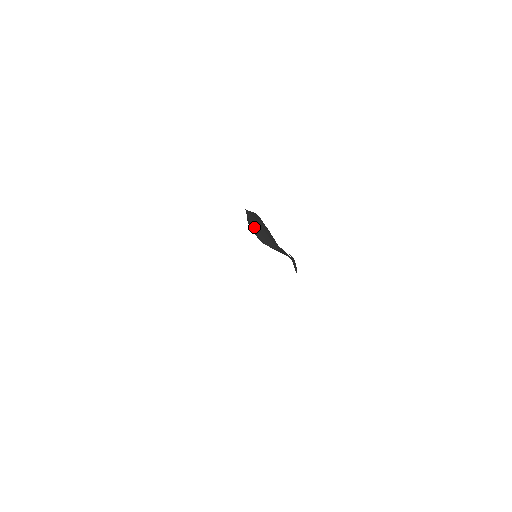
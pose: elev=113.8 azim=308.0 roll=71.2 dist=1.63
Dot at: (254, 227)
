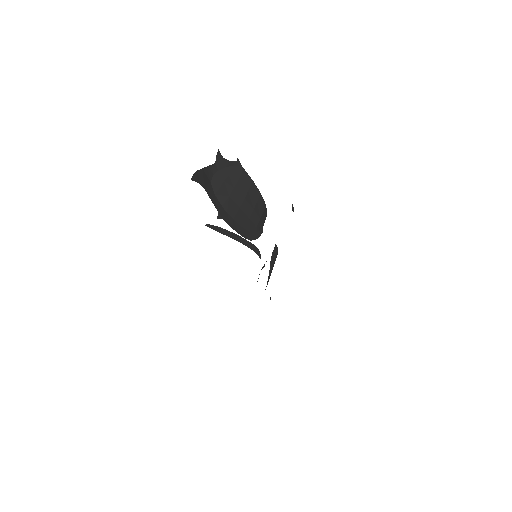
Dot at: (225, 173)
